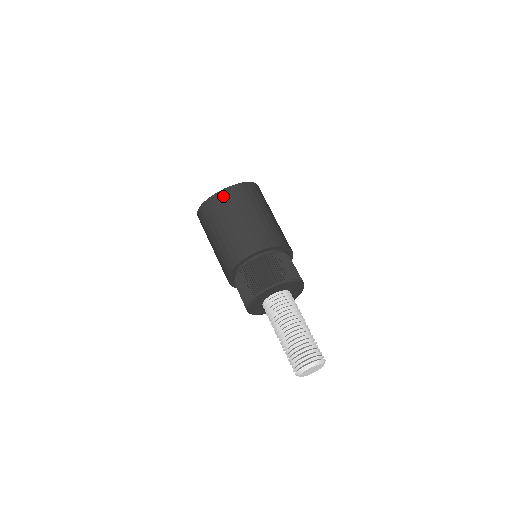
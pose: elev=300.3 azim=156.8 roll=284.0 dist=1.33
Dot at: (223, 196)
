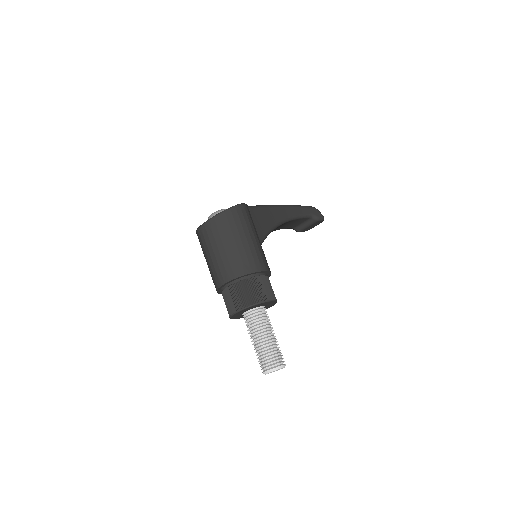
Dot at: (205, 229)
